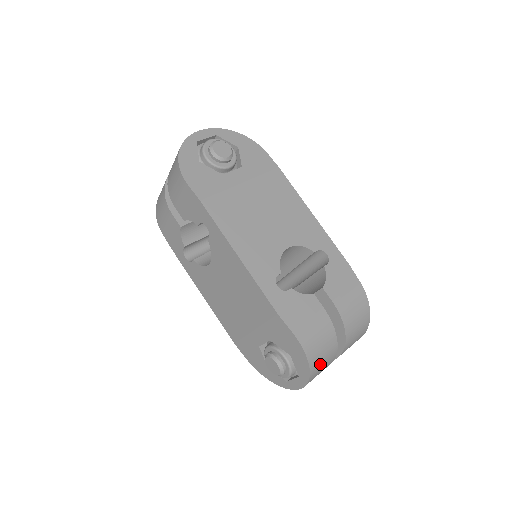
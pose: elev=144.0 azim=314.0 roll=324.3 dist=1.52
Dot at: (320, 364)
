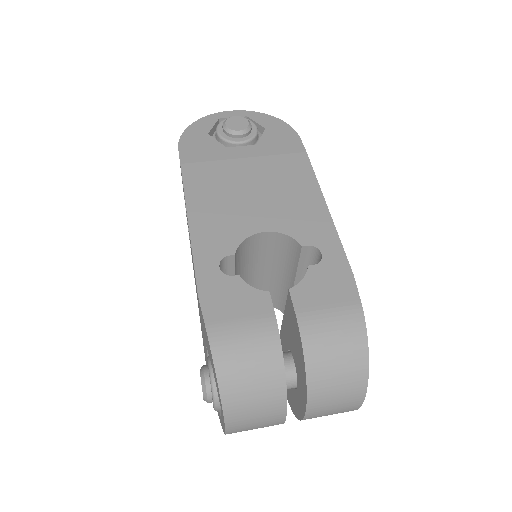
Dot at: (245, 394)
